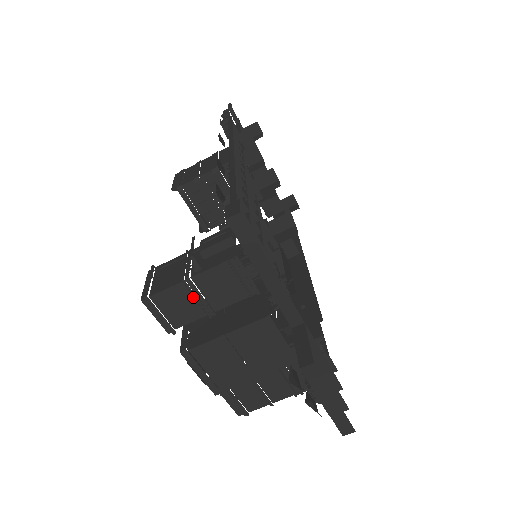
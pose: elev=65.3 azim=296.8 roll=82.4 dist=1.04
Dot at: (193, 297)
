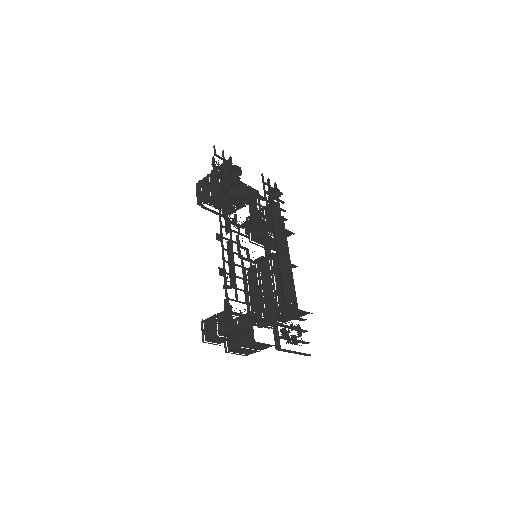
Dot at: (222, 338)
